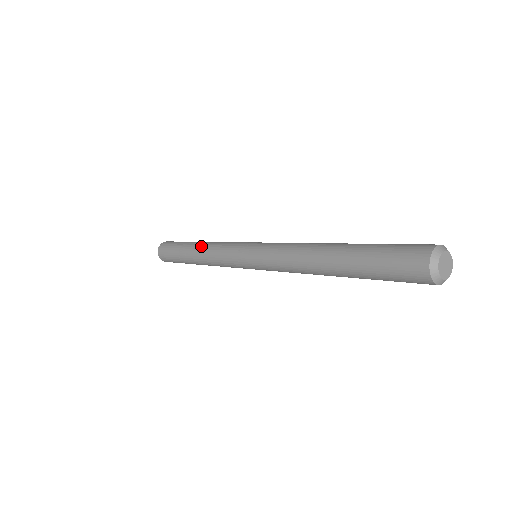
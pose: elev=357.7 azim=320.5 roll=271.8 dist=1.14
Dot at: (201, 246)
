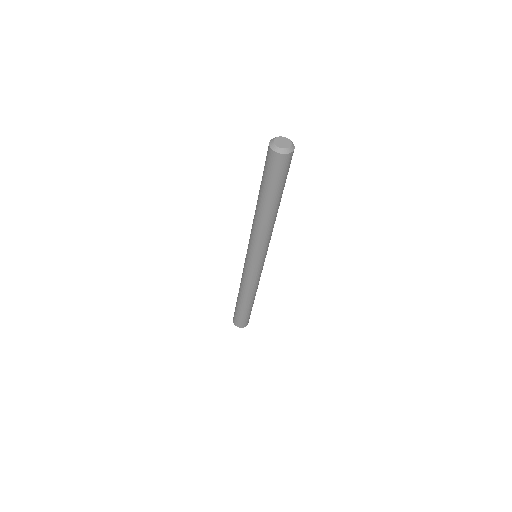
Dot at: occluded
